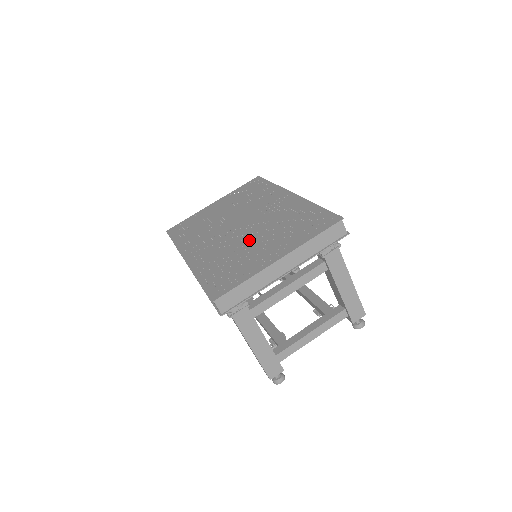
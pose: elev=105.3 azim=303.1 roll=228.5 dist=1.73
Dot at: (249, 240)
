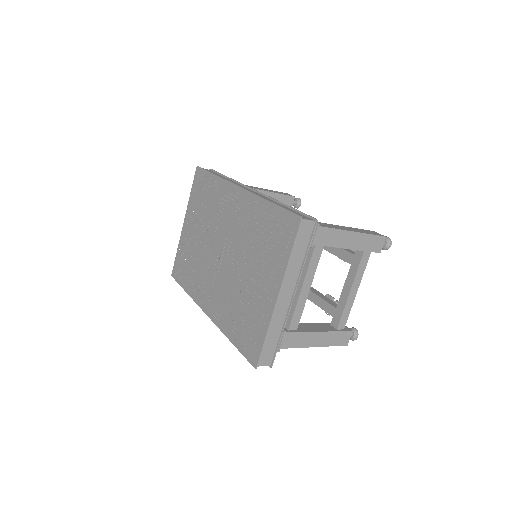
Dot at: (240, 274)
